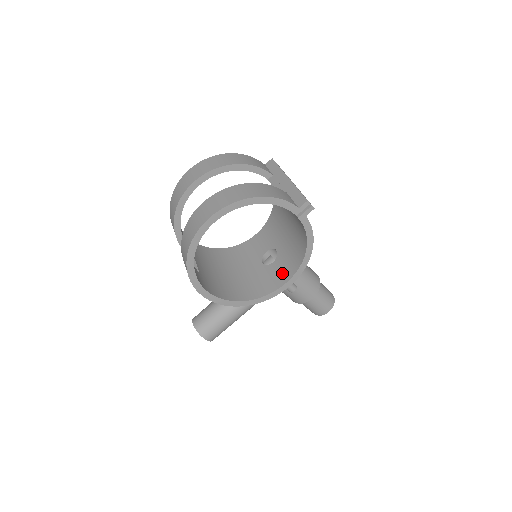
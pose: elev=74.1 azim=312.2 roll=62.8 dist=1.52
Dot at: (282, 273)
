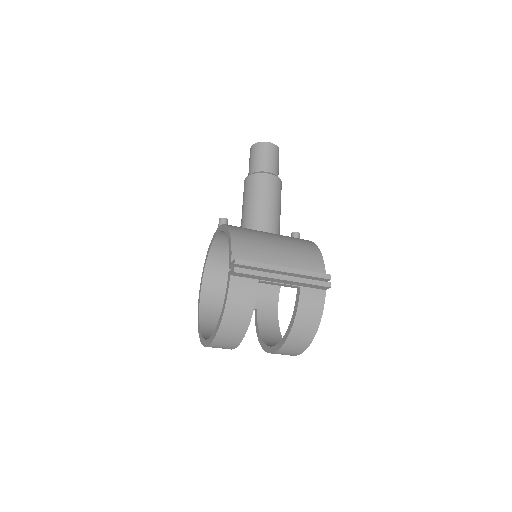
Dot at: occluded
